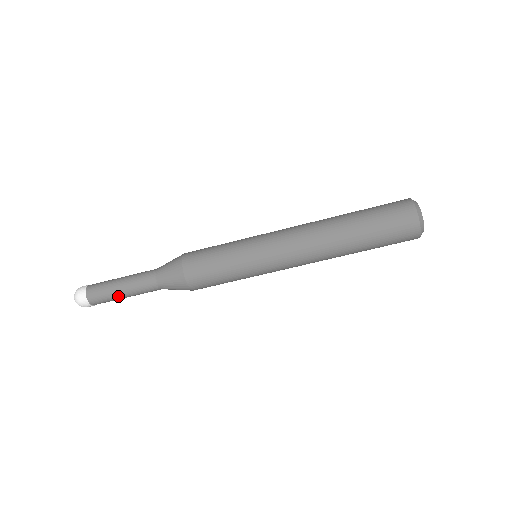
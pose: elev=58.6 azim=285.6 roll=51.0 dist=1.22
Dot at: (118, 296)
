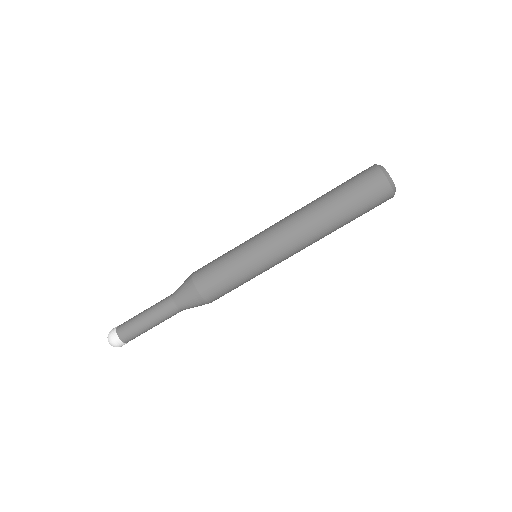
Dot at: (143, 325)
